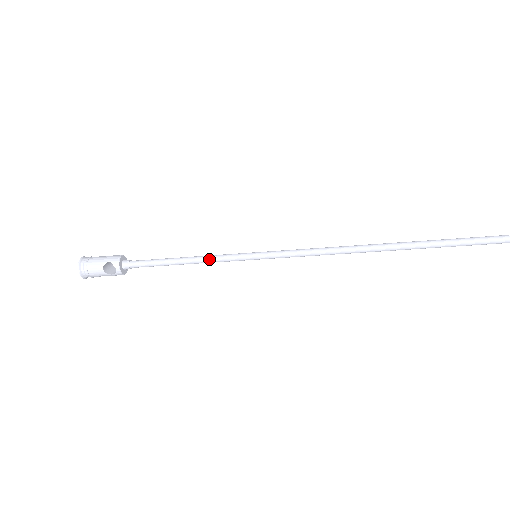
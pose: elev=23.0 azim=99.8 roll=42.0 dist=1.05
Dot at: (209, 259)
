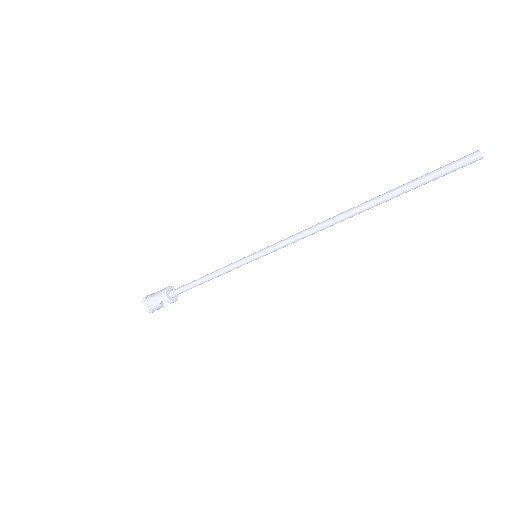
Dot at: (224, 273)
